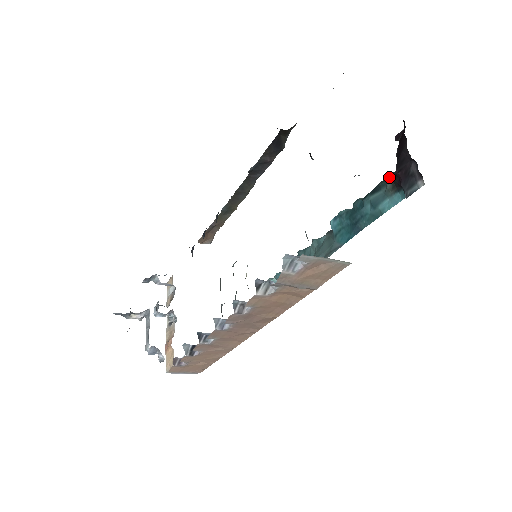
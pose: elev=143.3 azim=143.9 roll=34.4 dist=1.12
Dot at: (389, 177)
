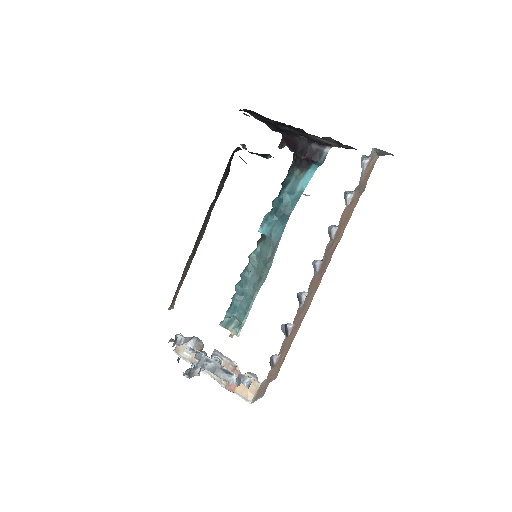
Dot at: (291, 170)
